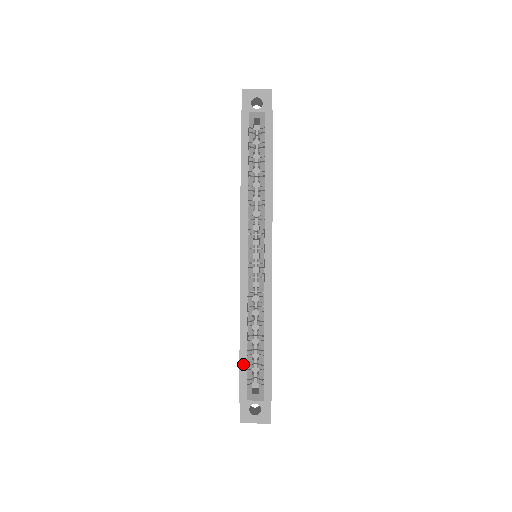
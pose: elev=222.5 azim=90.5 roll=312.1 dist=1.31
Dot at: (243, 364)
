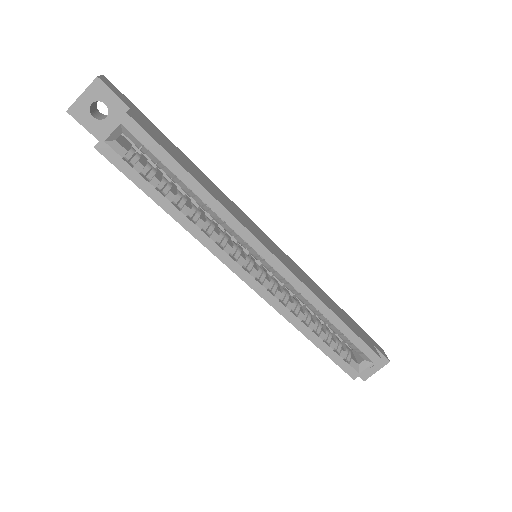
Dot at: (331, 355)
